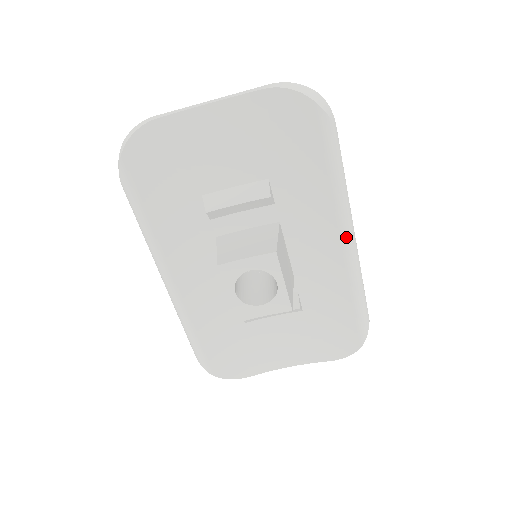
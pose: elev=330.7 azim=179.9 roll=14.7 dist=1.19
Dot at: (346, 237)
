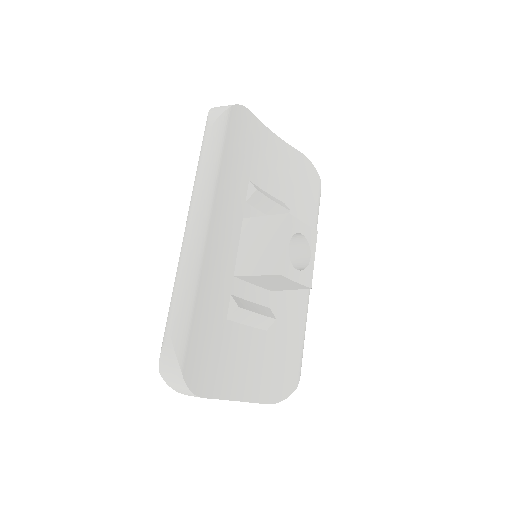
Dot at: occluded
